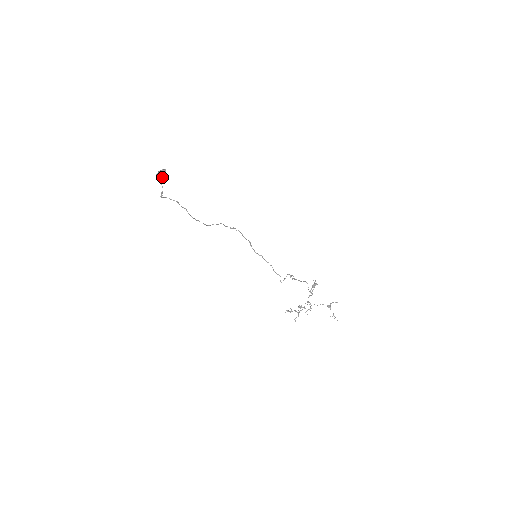
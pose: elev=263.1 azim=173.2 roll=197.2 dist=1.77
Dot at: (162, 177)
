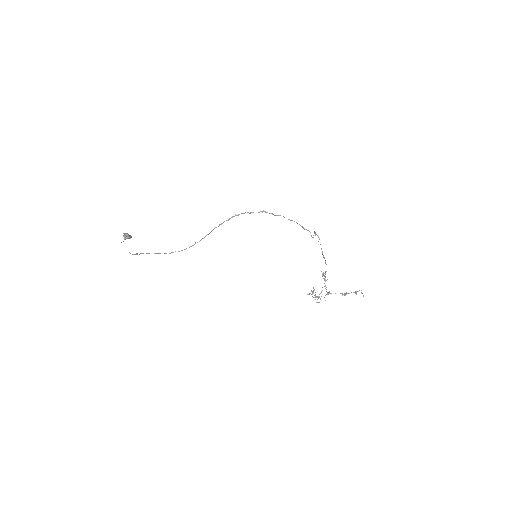
Dot at: (129, 238)
